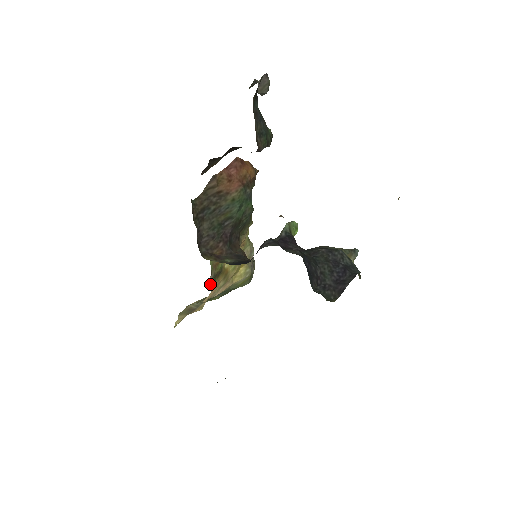
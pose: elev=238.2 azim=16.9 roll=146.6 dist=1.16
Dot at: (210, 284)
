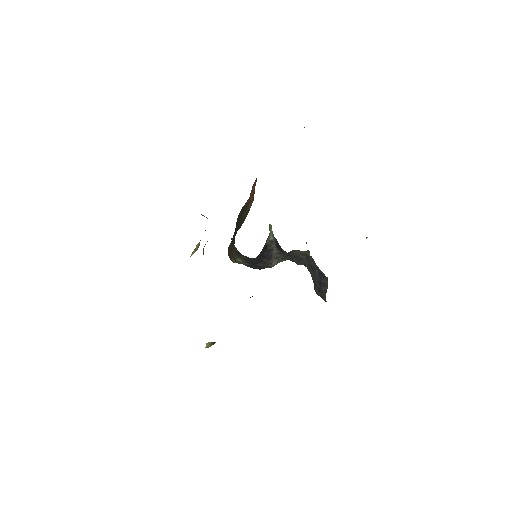
Dot at: occluded
